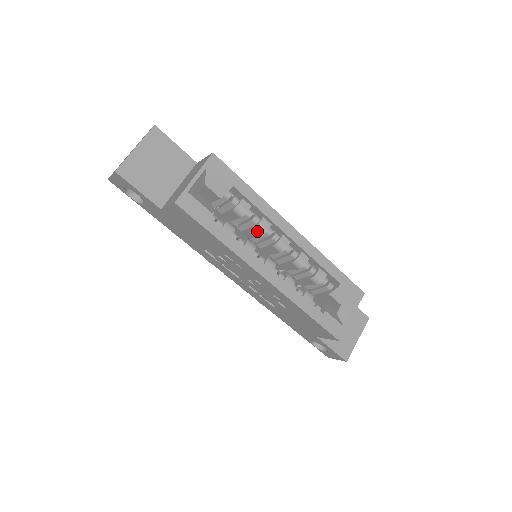
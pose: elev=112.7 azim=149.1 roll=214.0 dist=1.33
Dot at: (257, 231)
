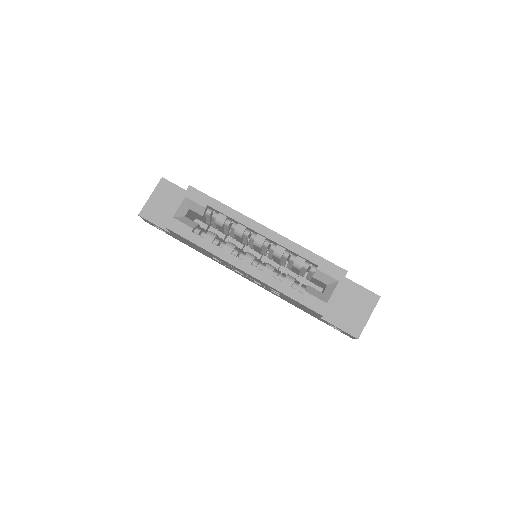
Dot at: (237, 235)
